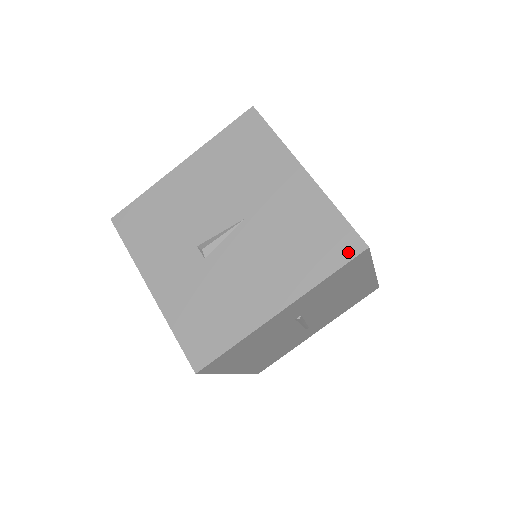
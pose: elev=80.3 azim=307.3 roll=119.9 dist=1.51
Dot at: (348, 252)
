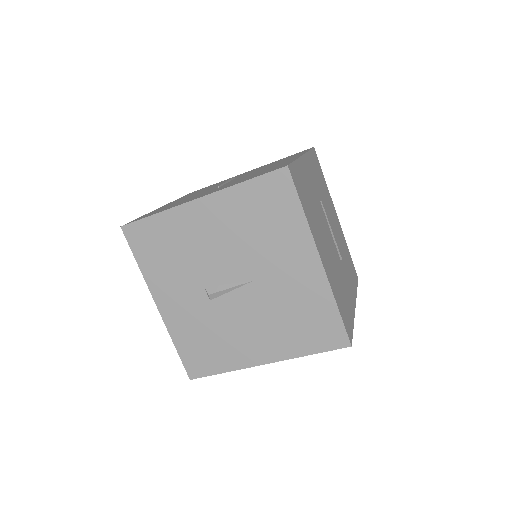
Dot at: (333, 343)
